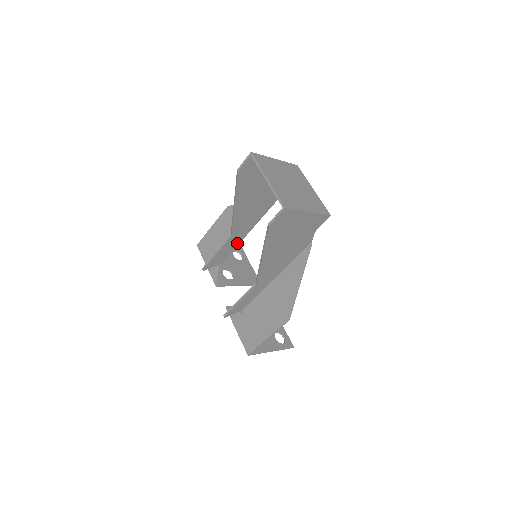
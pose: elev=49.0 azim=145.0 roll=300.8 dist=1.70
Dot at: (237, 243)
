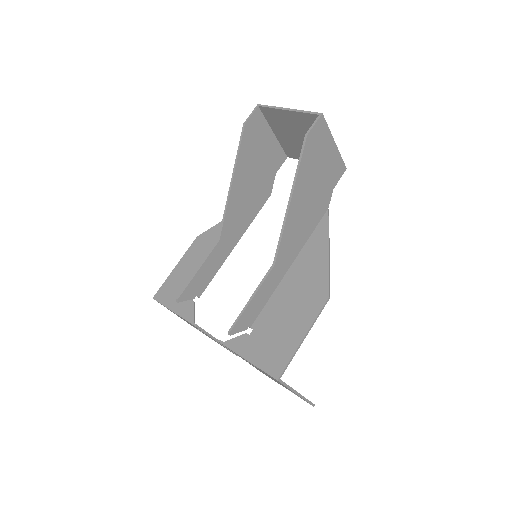
Dot at: (221, 261)
